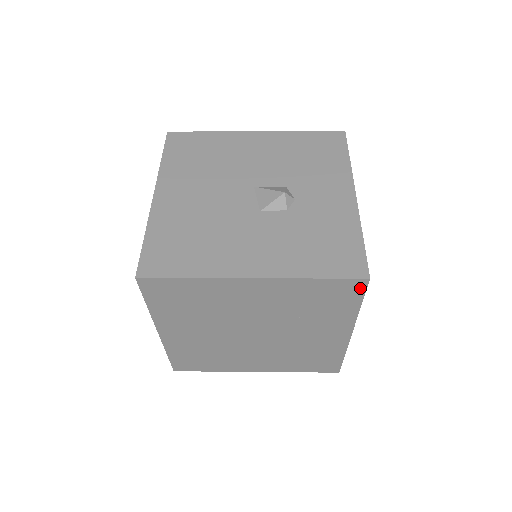
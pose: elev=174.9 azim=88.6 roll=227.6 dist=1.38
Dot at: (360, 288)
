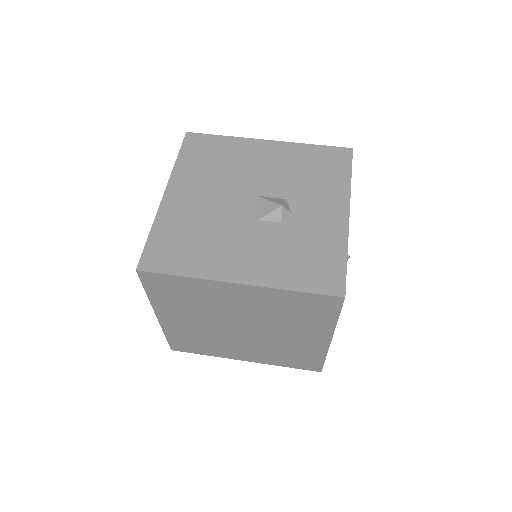
Dot at: (336, 304)
